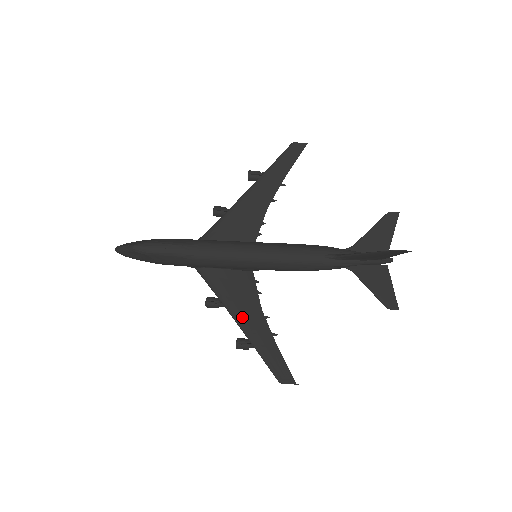
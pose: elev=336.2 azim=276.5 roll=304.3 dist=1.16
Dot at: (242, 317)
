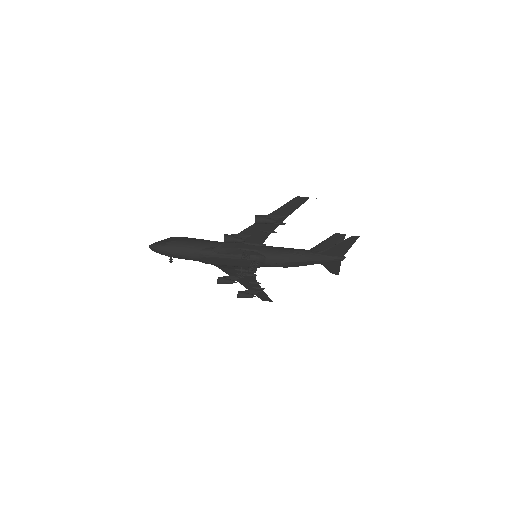
Dot at: (256, 227)
